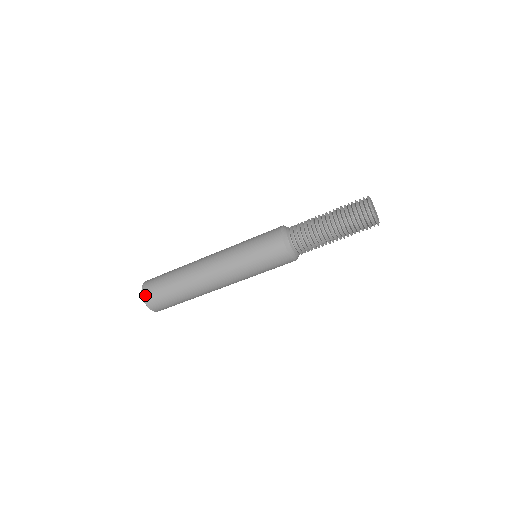
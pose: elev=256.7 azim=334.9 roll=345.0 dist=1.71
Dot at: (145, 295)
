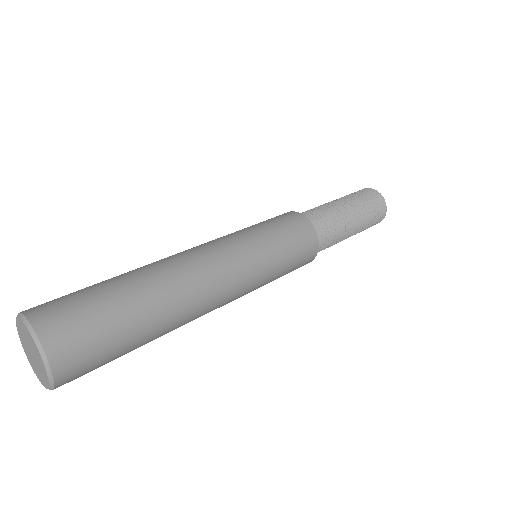
Dot at: (46, 331)
